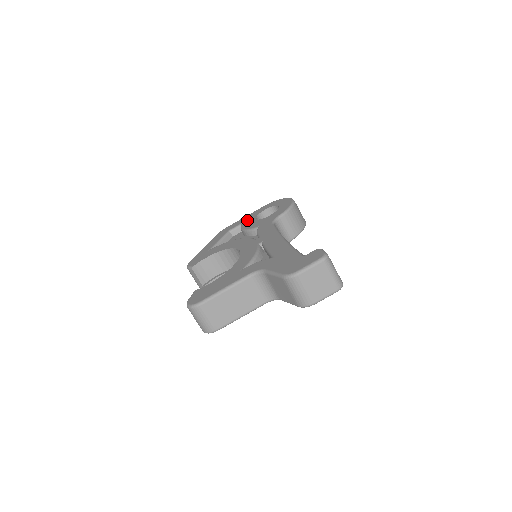
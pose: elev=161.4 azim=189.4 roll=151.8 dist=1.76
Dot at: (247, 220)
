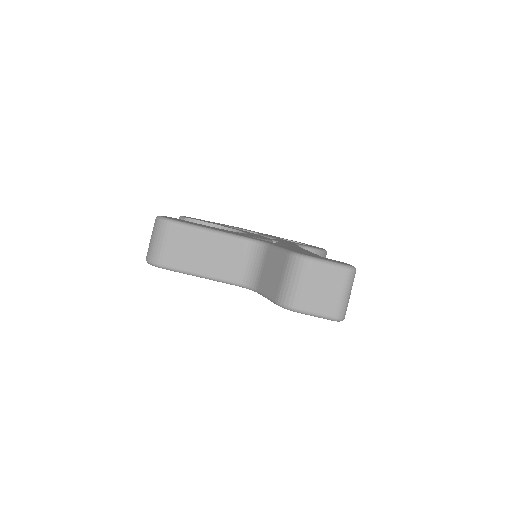
Dot at: occluded
